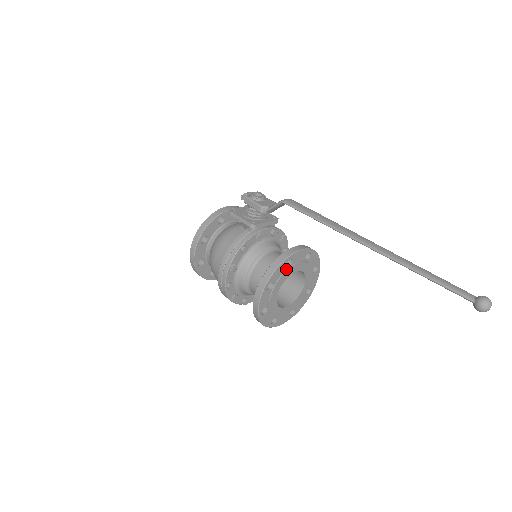
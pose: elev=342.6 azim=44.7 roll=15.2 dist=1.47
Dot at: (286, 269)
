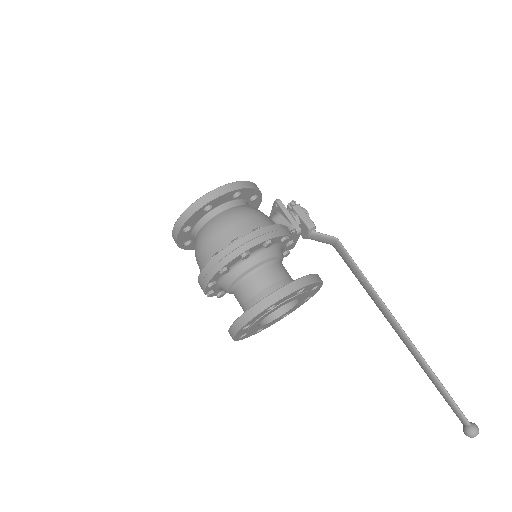
Dot at: (309, 290)
